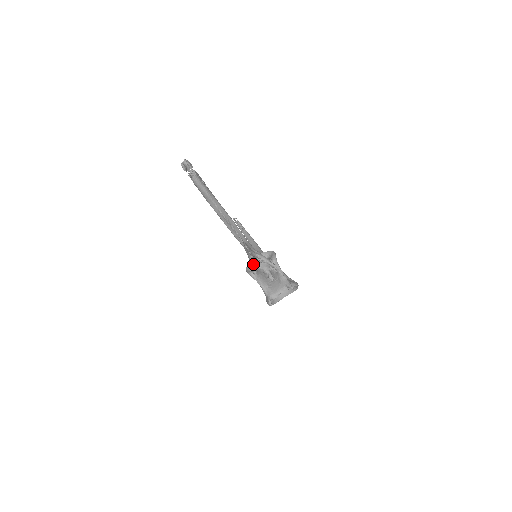
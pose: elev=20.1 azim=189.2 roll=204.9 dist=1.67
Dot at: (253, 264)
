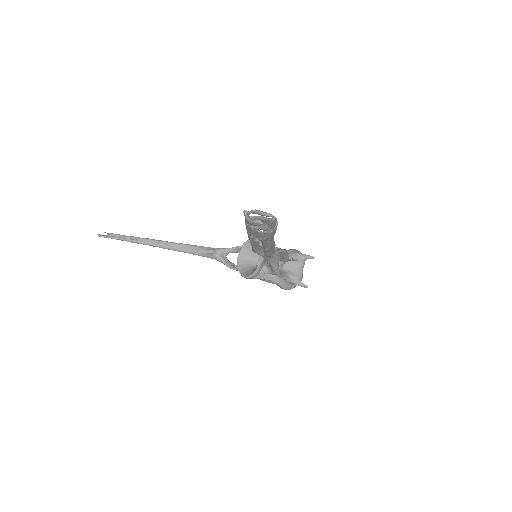
Dot at: (278, 266)
